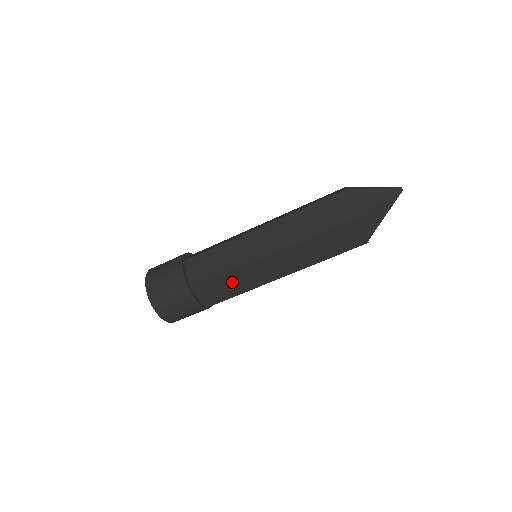
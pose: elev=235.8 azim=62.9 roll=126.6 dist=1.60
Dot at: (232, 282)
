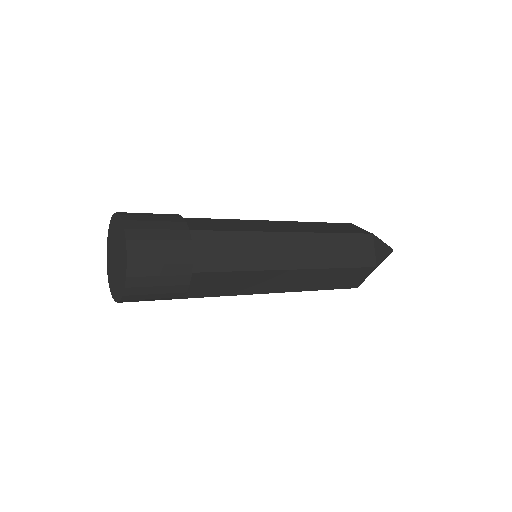
Dot at: (237, 281)
